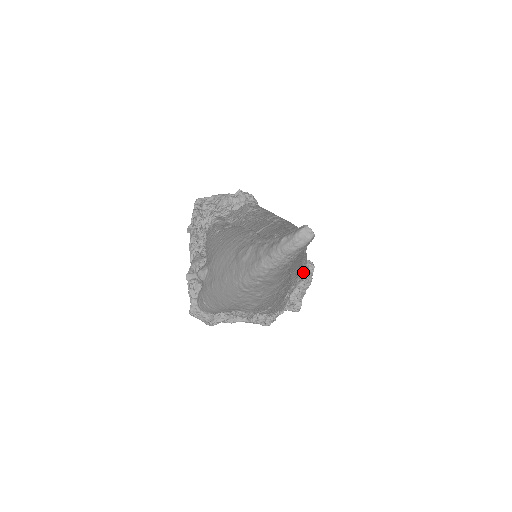
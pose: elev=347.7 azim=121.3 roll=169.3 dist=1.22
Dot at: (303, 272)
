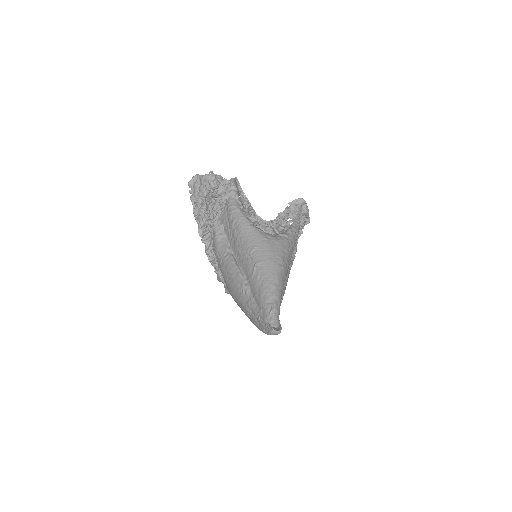
Dot at: (295, 243)
